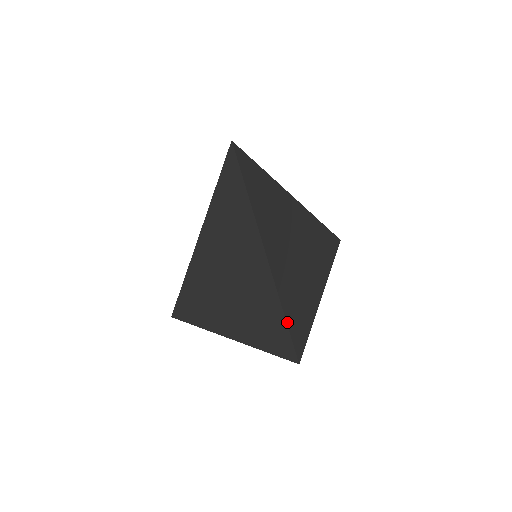
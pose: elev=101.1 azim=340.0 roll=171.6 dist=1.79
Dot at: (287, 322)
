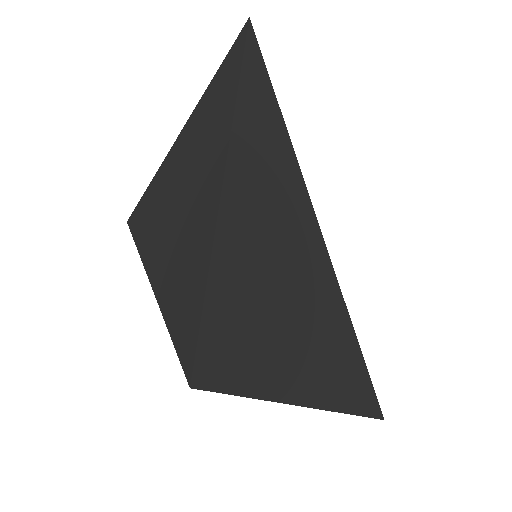
Dot at: (353, 329)
